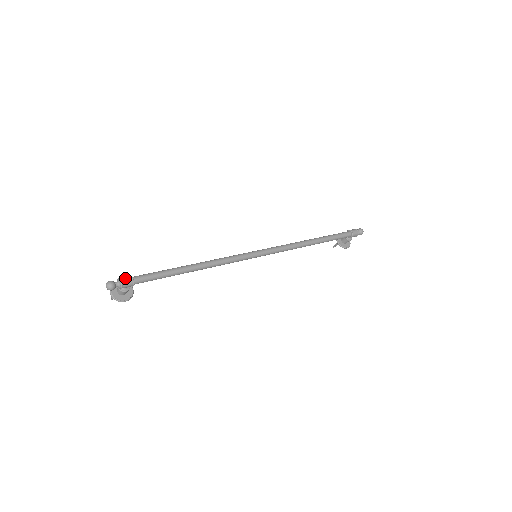
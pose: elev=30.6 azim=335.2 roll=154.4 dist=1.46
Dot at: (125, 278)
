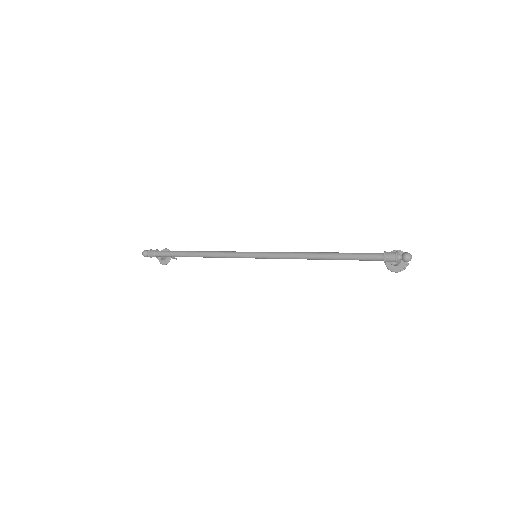
Dot at: (151, 251)
